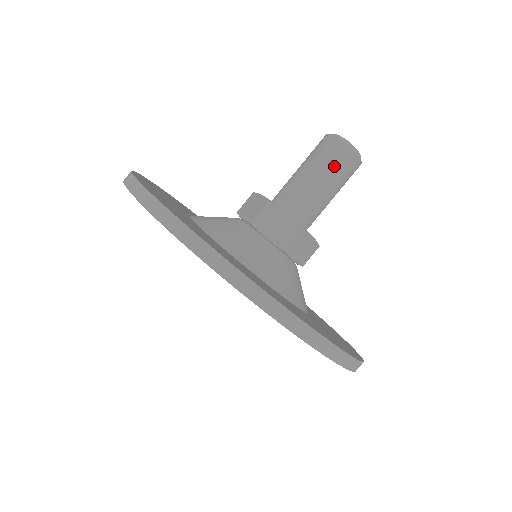
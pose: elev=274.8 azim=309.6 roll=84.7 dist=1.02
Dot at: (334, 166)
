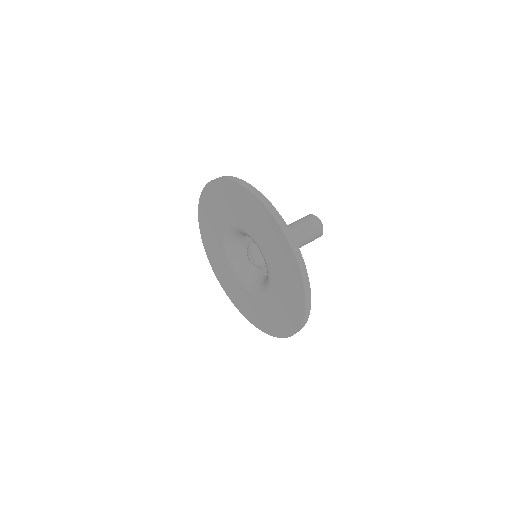
Dot at: (307, 221)
